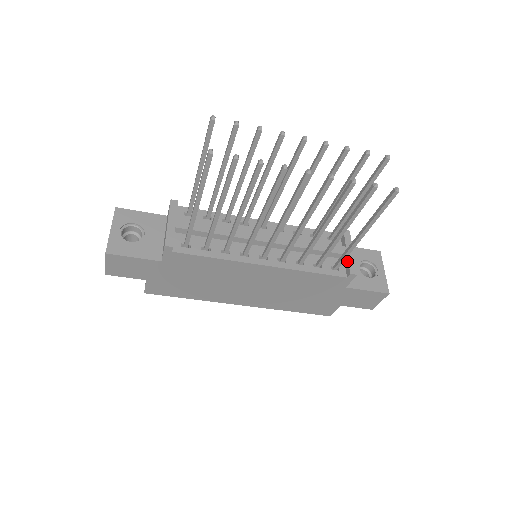
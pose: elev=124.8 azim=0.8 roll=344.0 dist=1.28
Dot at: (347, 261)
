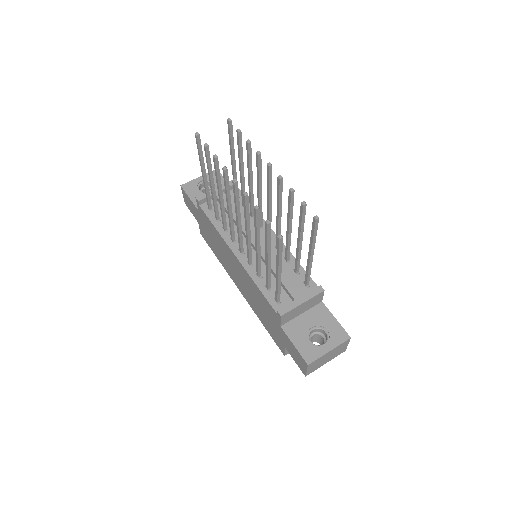
Dot at: (289, 303)
